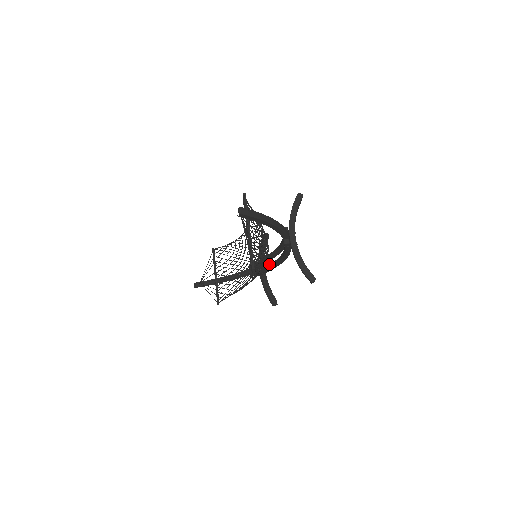
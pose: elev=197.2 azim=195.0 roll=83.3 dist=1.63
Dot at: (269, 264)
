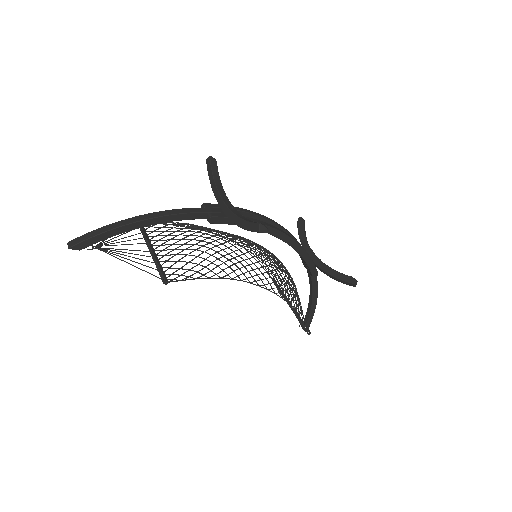
Dot at: occluded
